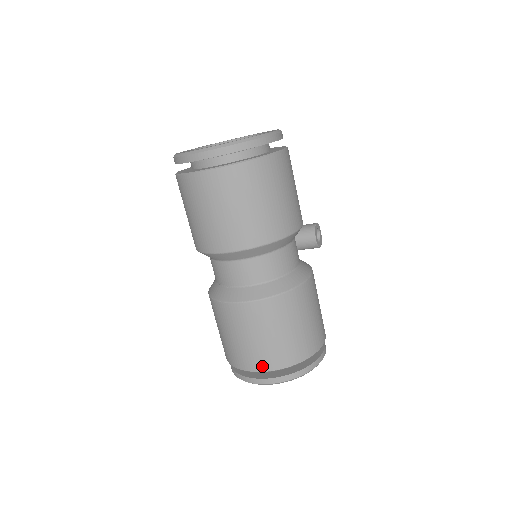
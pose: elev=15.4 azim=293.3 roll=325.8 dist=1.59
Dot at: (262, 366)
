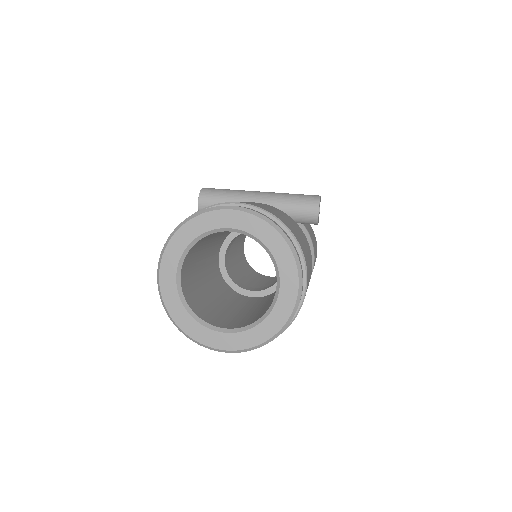
Dot at: occluded
